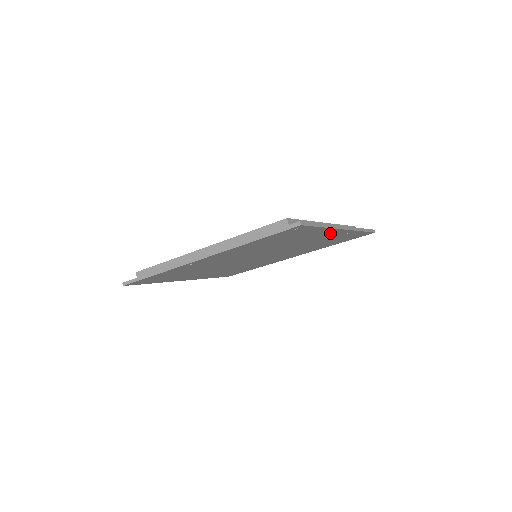
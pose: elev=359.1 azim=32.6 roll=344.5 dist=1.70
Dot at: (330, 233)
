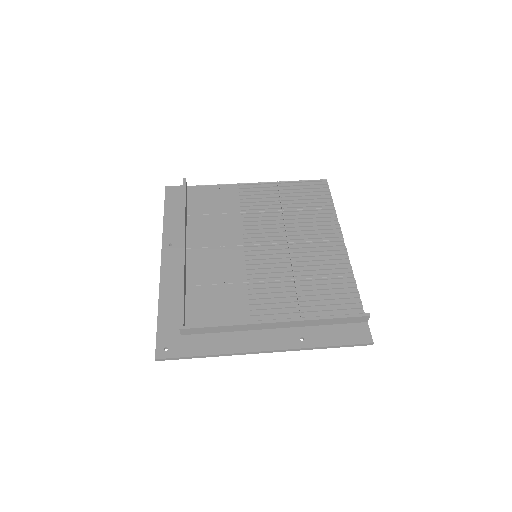
Dot at: (259, 339)
